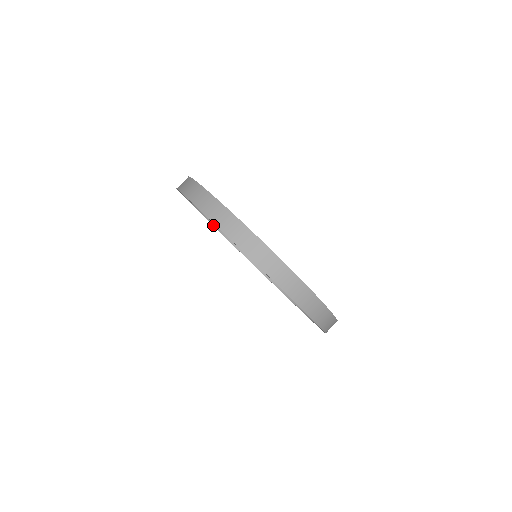
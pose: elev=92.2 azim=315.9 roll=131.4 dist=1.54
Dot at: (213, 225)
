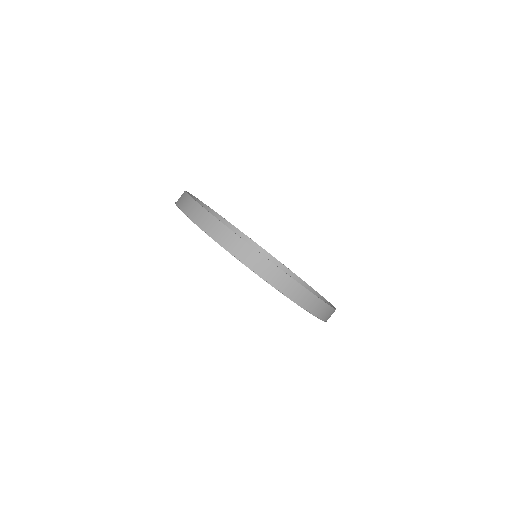
Dot at: occluded
